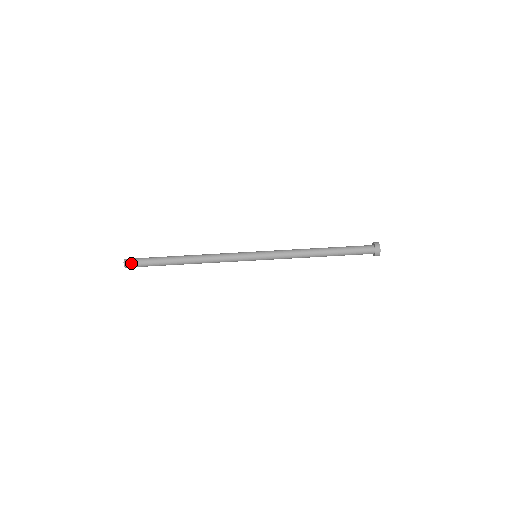
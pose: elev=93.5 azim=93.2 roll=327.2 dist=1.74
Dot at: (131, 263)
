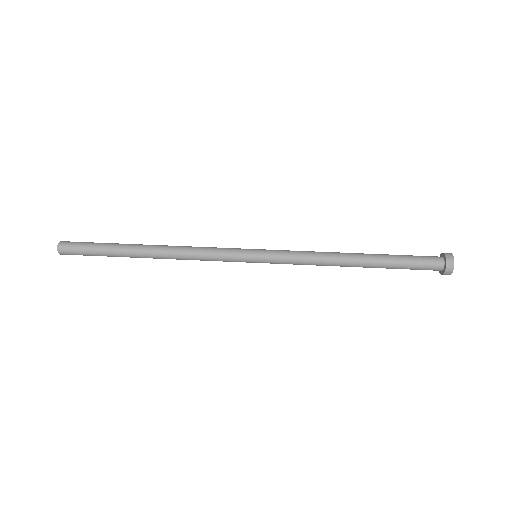
Dot at: (70, 242)
